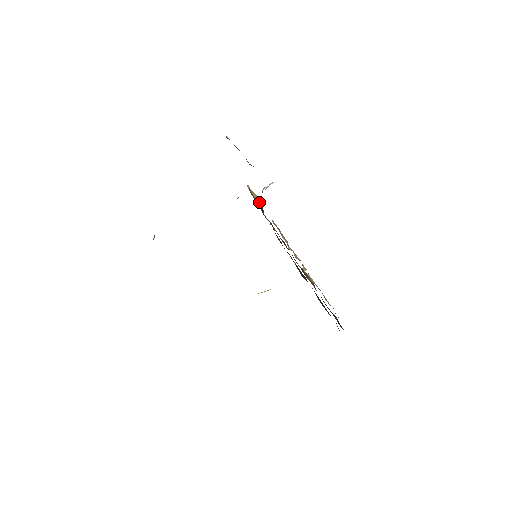
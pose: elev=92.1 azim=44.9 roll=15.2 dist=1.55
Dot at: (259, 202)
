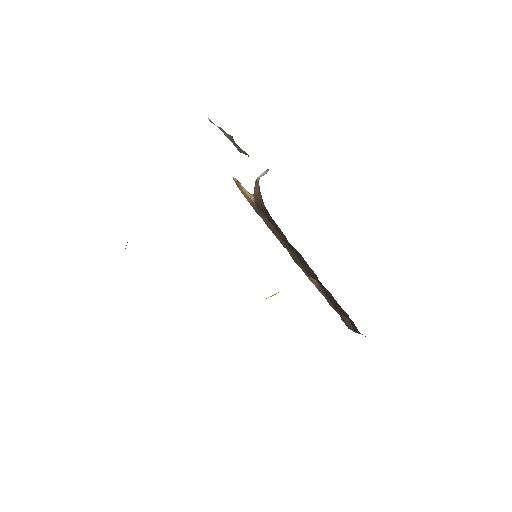
Dot at: (249, 196)
